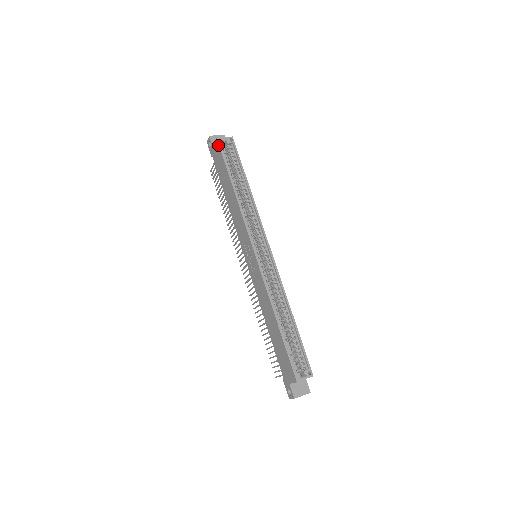
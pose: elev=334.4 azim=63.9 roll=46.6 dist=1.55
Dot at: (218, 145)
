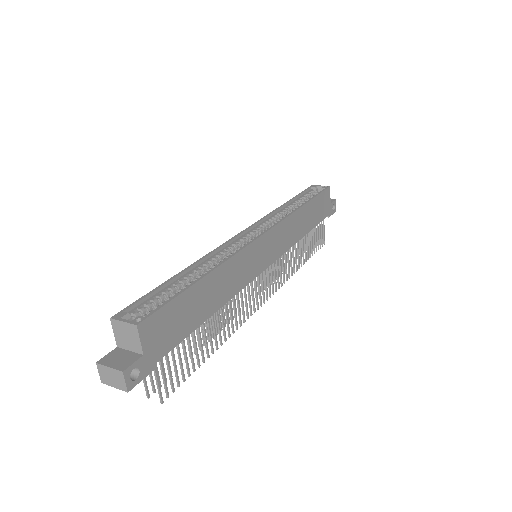
Dot at: (309, 189)
